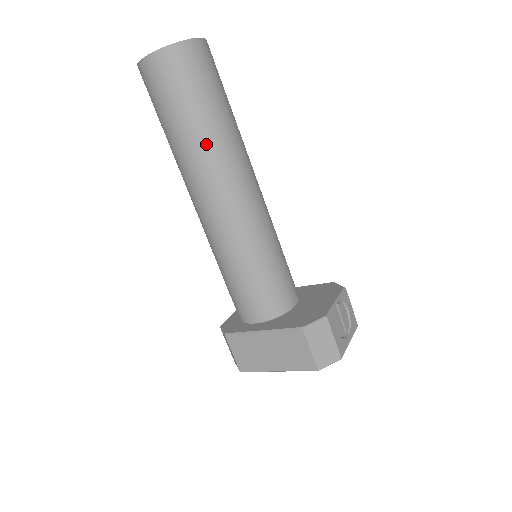
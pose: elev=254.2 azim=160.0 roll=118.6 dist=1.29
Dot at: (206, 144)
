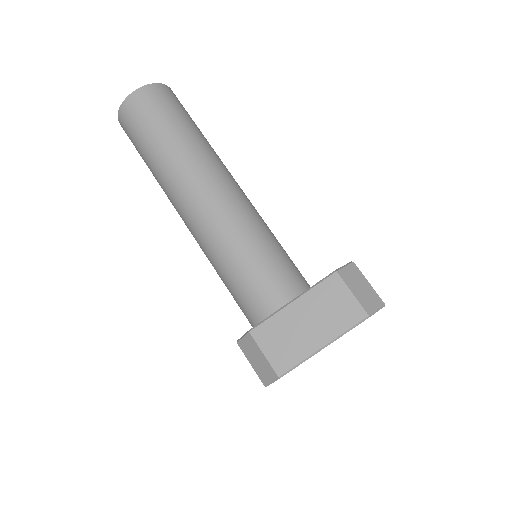
Dot at: (192, 147)
